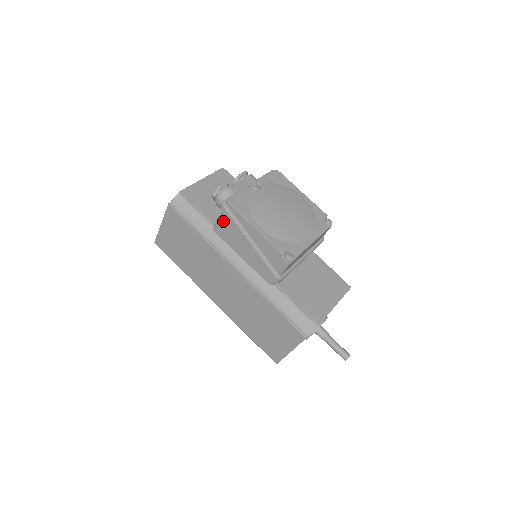
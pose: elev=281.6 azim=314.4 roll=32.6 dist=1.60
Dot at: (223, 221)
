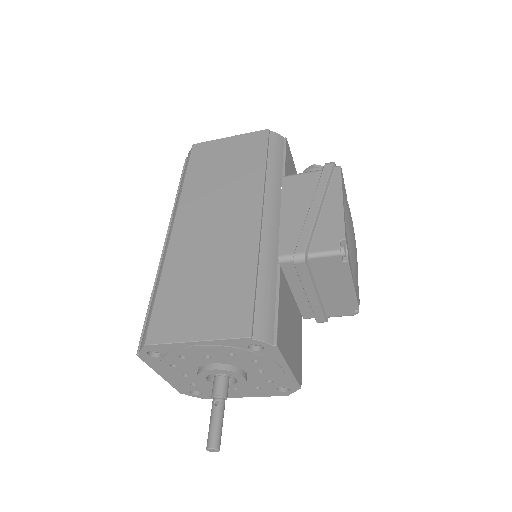
Dot at: (309, 175)
